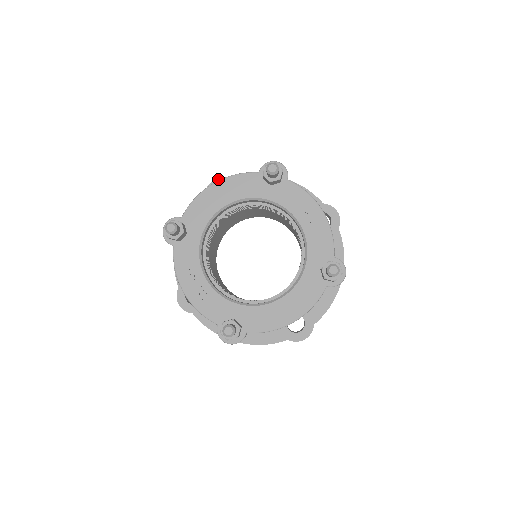
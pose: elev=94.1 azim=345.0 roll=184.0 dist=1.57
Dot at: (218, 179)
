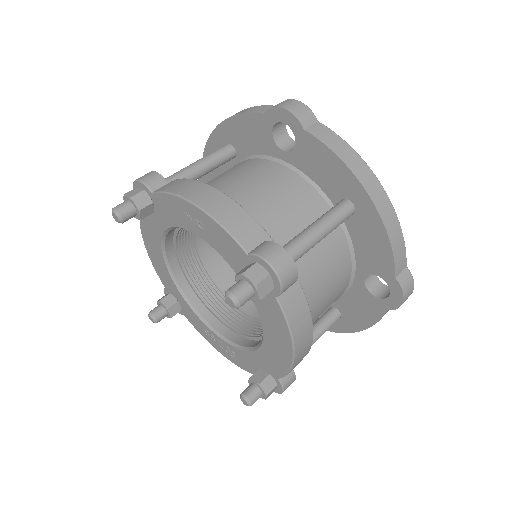
Dot at: occluded
